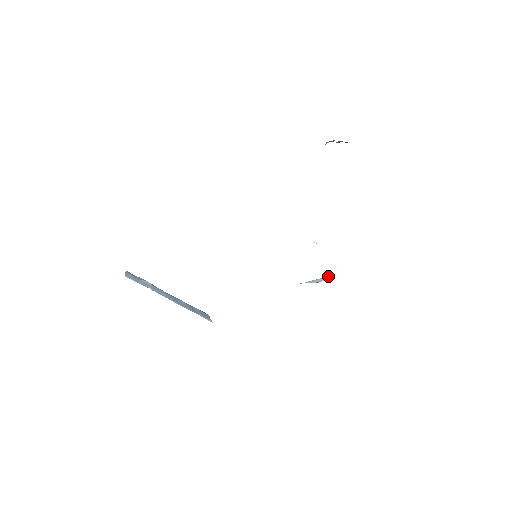
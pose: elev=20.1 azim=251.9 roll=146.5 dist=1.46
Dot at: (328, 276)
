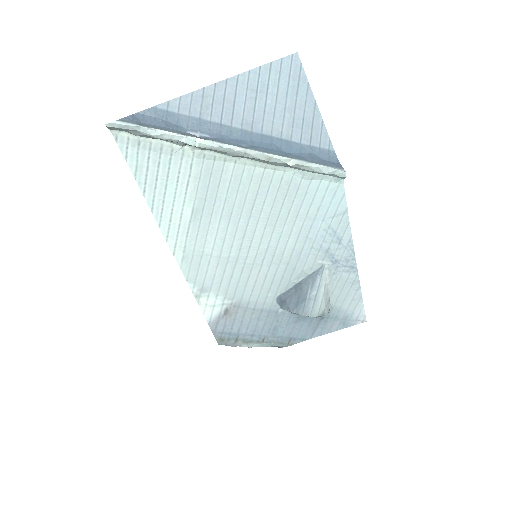
Dot at: (330, 305)
